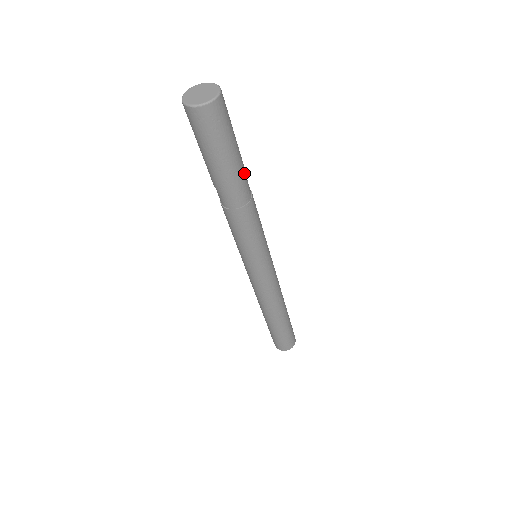
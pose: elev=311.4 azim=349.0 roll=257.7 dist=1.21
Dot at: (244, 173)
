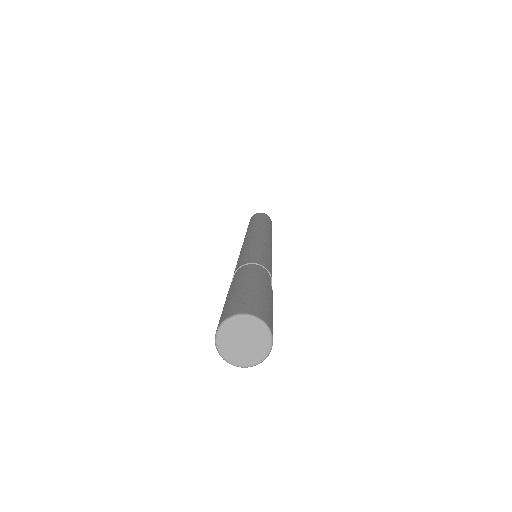
Dot at: (267, 282)
